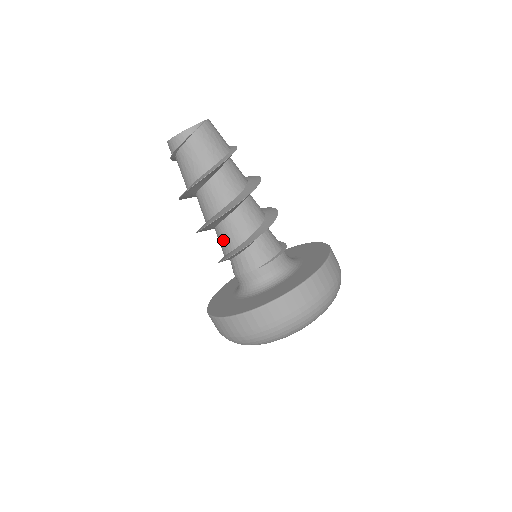
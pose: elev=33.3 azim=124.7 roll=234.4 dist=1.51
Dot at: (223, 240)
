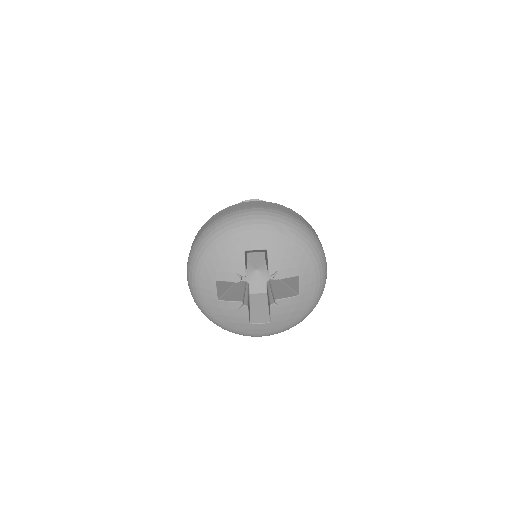
Dot at: occluded
